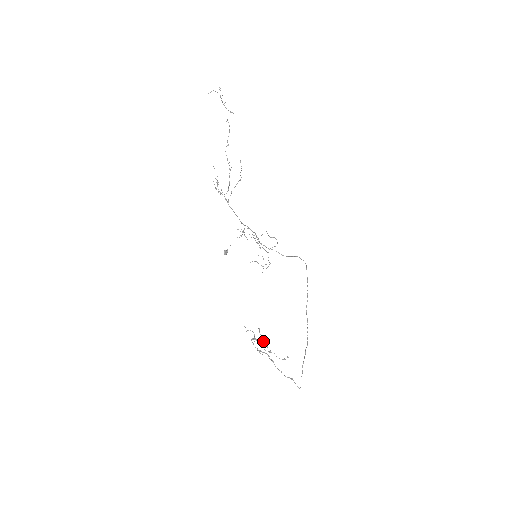
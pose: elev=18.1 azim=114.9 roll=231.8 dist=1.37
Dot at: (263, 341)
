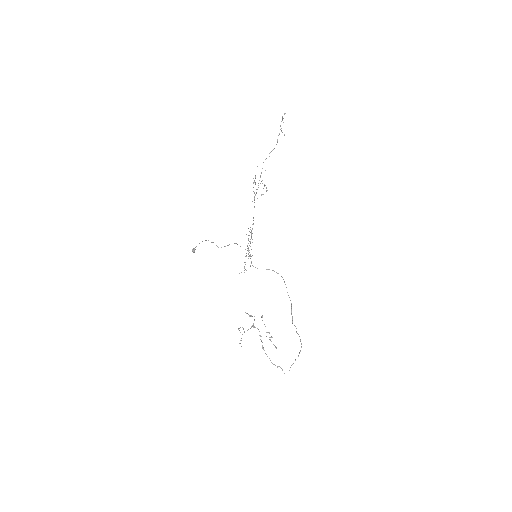
Dot at: occluded
